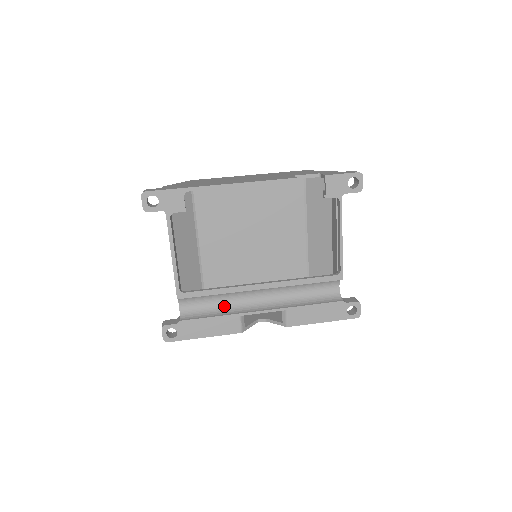
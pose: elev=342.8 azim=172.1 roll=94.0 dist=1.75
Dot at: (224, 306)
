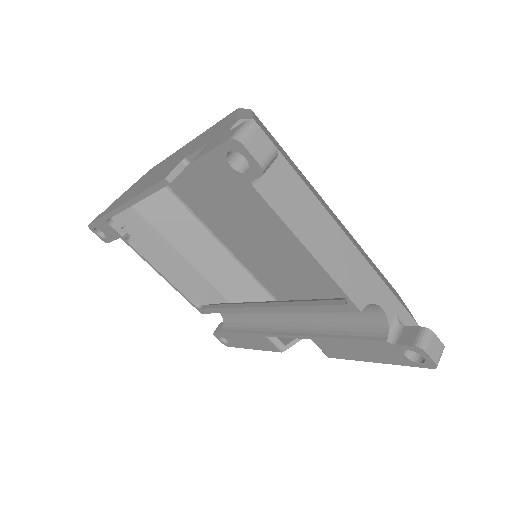
Dot at: (253, 318)
